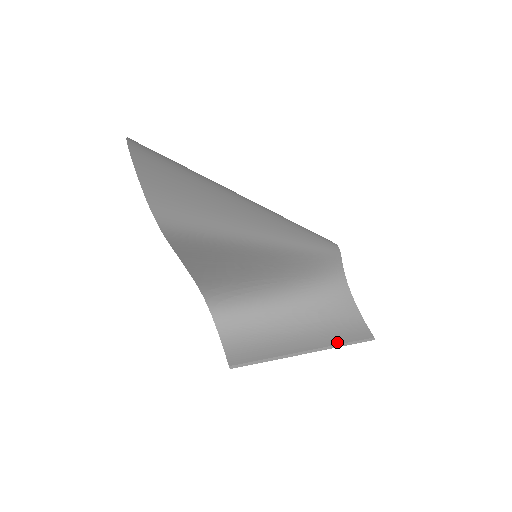
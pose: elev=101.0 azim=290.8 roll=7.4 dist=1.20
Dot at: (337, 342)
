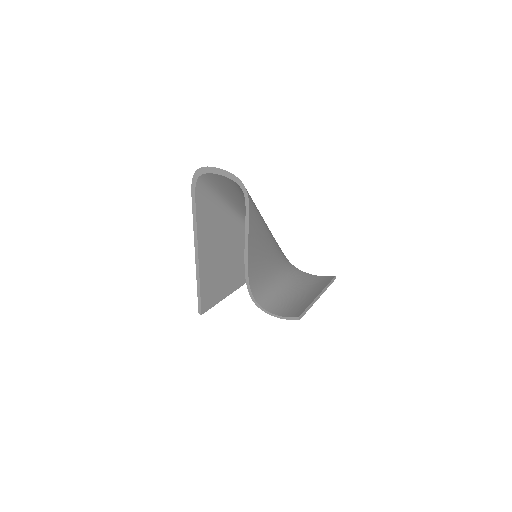
Dot at: (325, 286)
